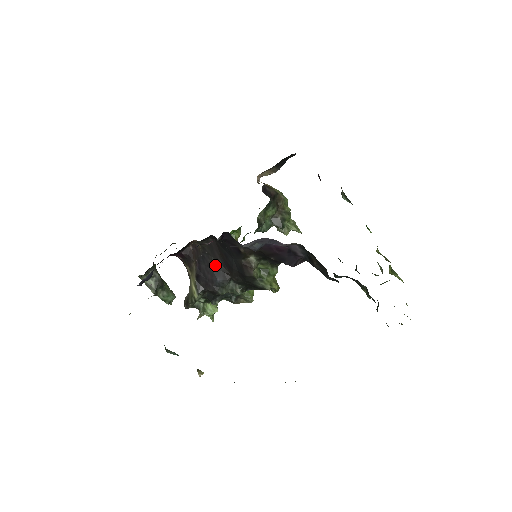
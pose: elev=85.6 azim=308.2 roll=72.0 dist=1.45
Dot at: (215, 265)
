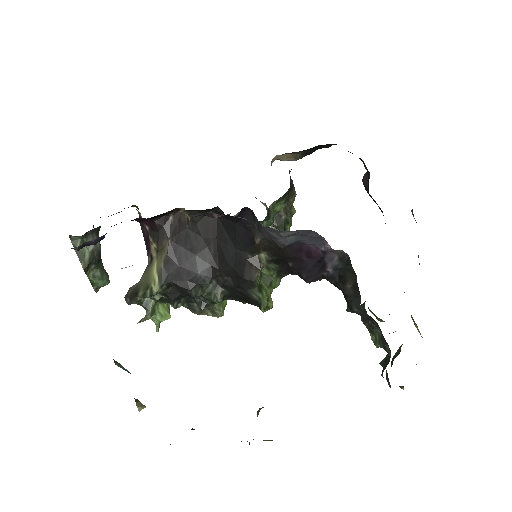
Dot at: (202, 252)
